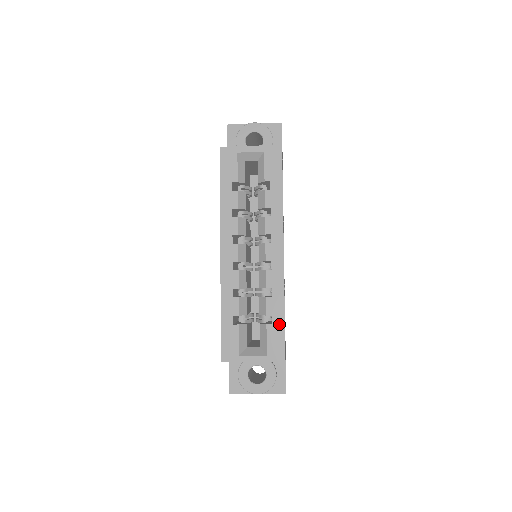
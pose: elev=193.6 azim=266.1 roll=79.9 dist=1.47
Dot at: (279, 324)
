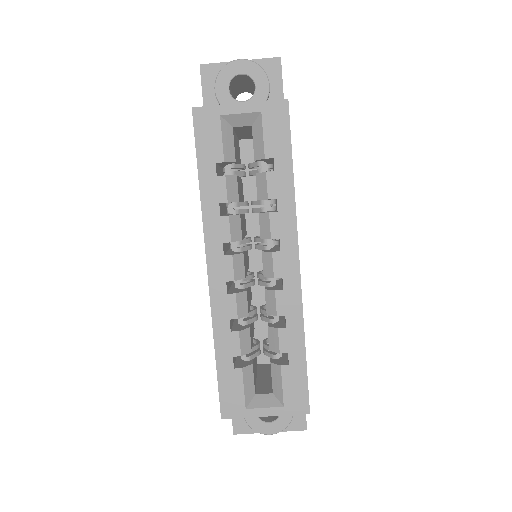
Dot at: (298, 364)
